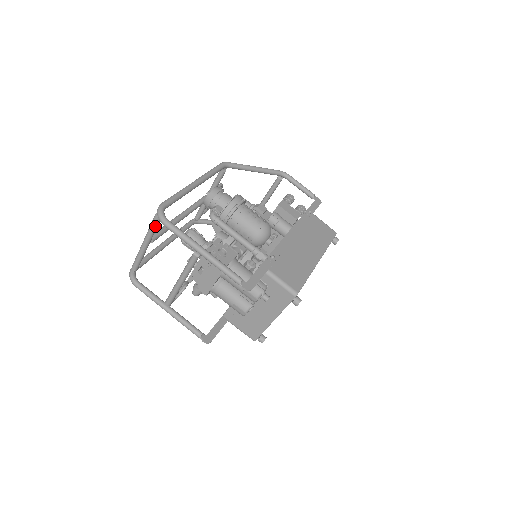
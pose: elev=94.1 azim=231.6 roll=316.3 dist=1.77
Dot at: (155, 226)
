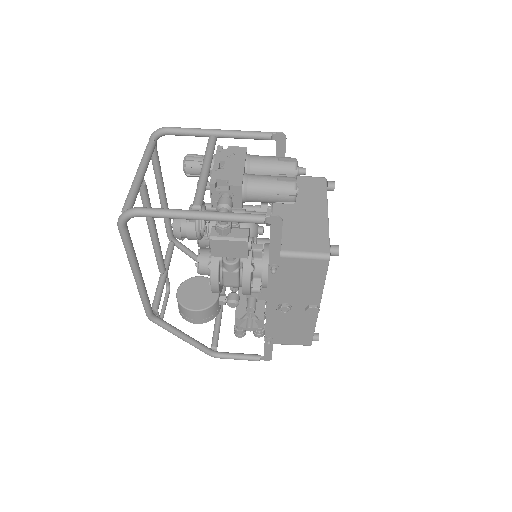
Dot at: (150, 151)
